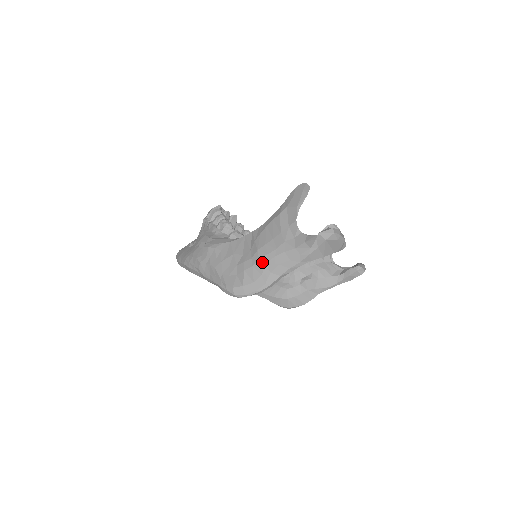
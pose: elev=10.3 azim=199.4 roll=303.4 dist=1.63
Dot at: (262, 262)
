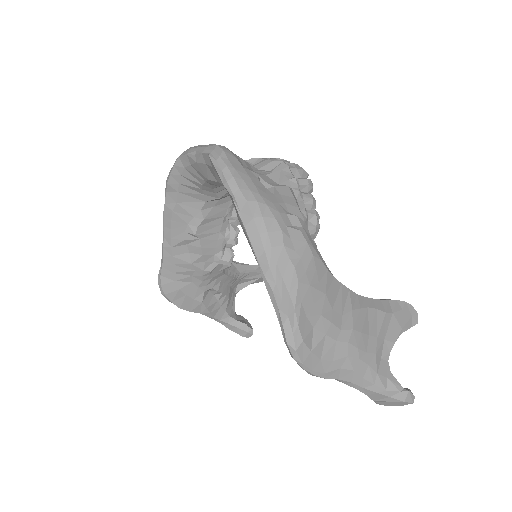
Dot at: (347, 350)
